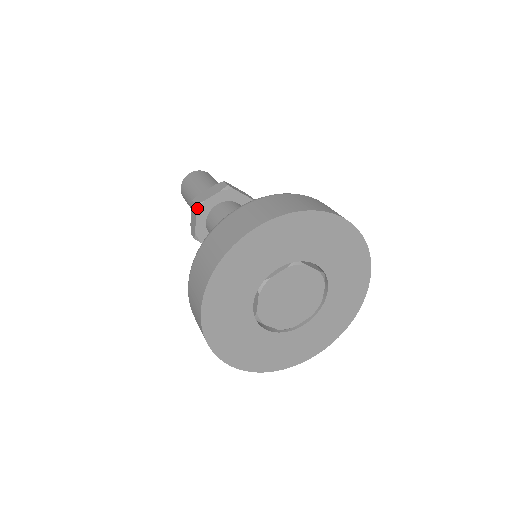
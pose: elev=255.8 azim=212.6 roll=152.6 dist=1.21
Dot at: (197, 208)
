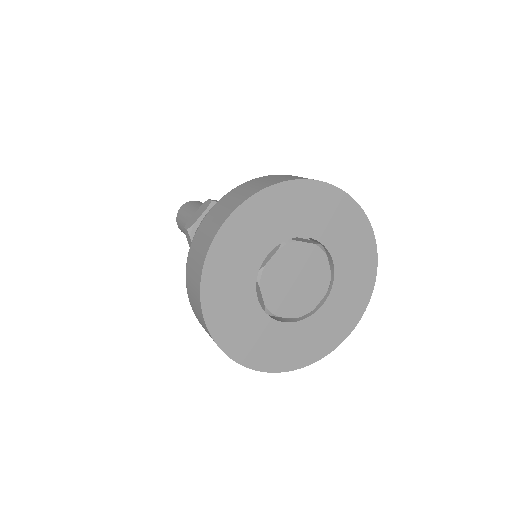
Dot at: (212, 204)
